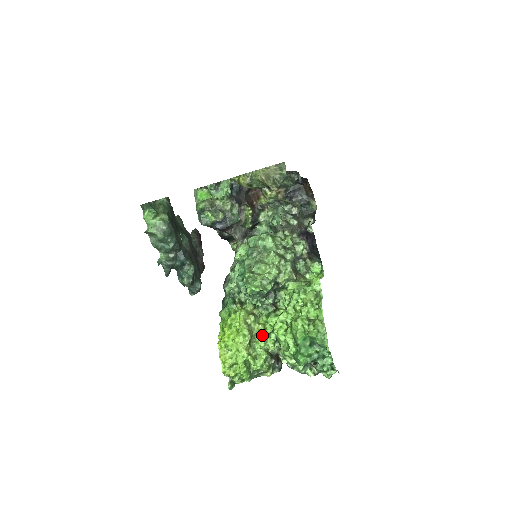
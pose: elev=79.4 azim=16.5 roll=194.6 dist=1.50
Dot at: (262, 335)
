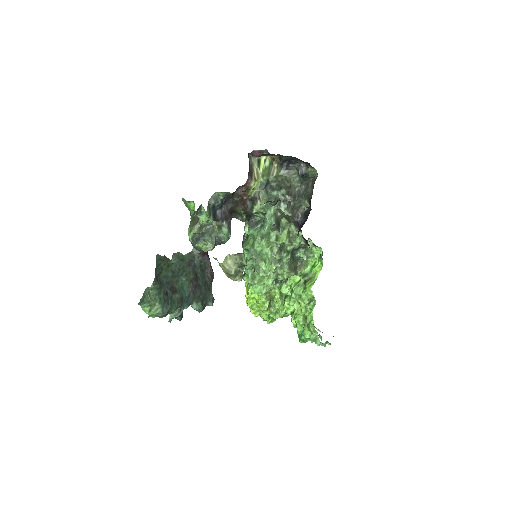
Dot at: (278, 300)
